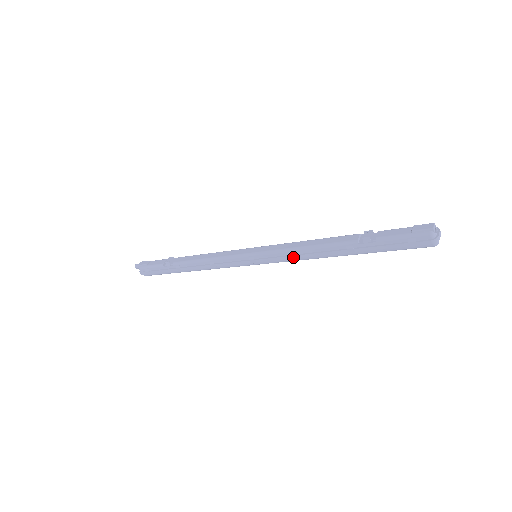
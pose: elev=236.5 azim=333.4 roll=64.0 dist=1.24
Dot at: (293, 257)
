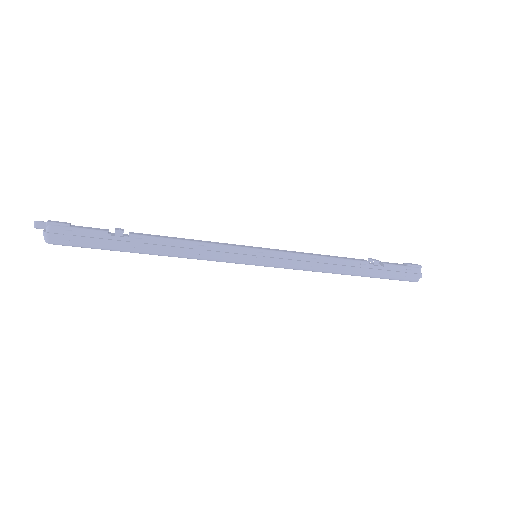
Dot at: (307, 263)
